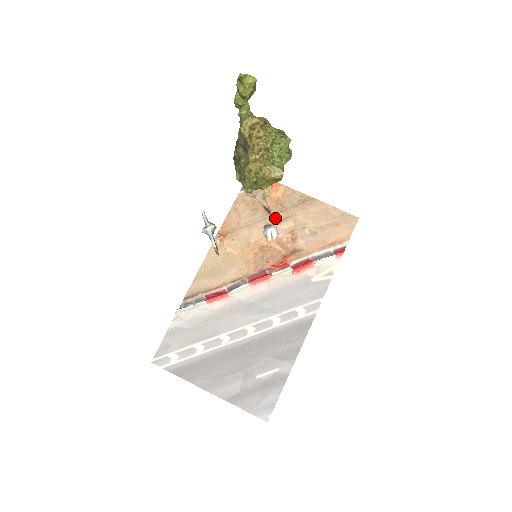
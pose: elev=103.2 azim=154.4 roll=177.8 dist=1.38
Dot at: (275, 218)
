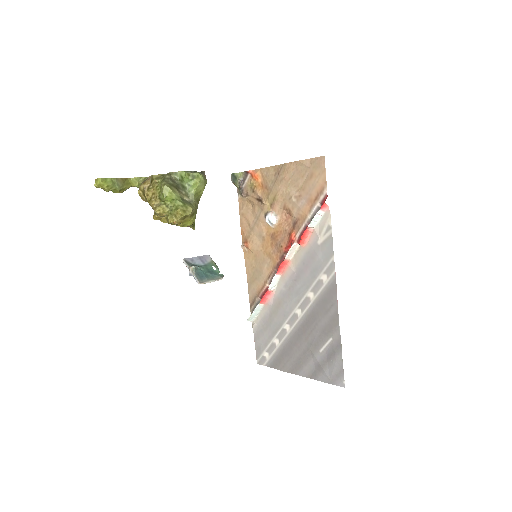
Dot at: (268, 203)
